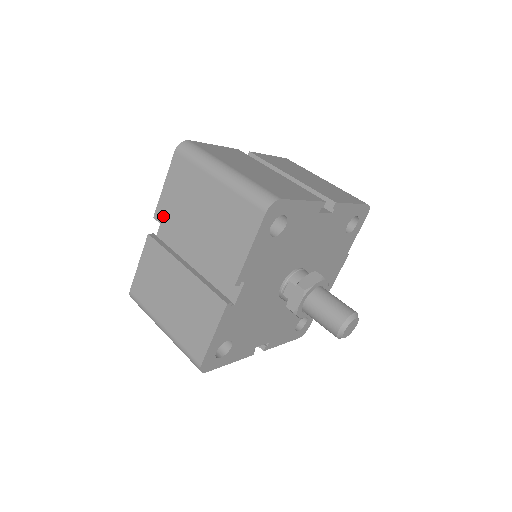
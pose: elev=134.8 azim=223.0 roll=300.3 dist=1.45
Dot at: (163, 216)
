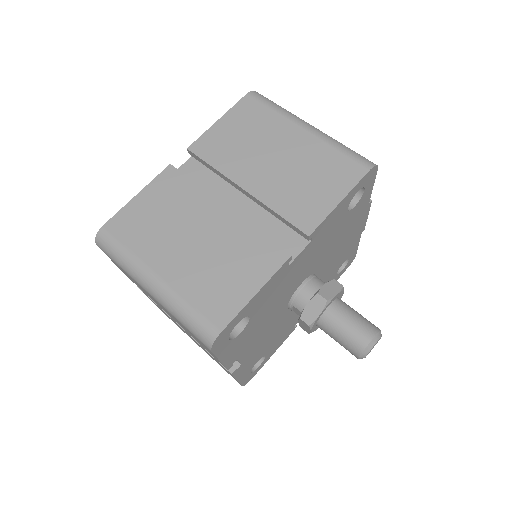
Dot at: occluded
